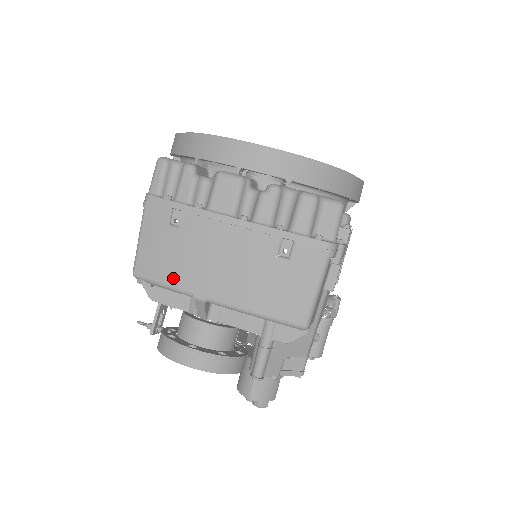
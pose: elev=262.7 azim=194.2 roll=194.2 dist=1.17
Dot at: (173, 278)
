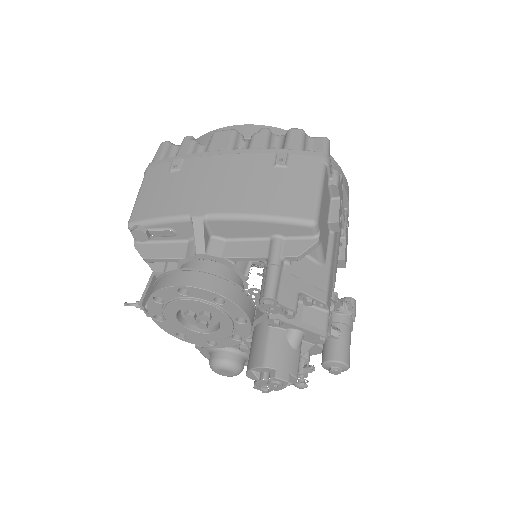
Dot at: (170, 209)
